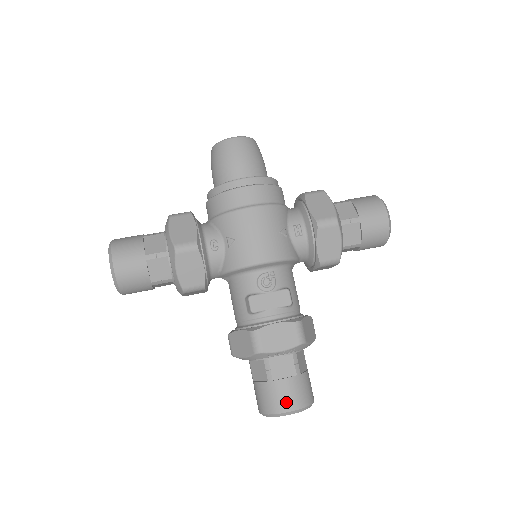
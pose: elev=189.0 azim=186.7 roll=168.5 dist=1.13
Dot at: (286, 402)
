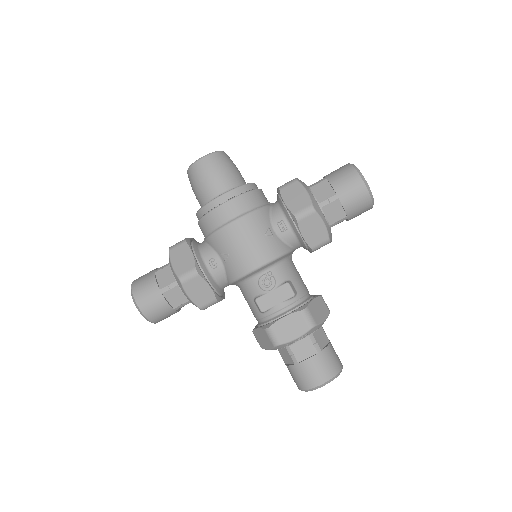
Dot at: (314, 378)
